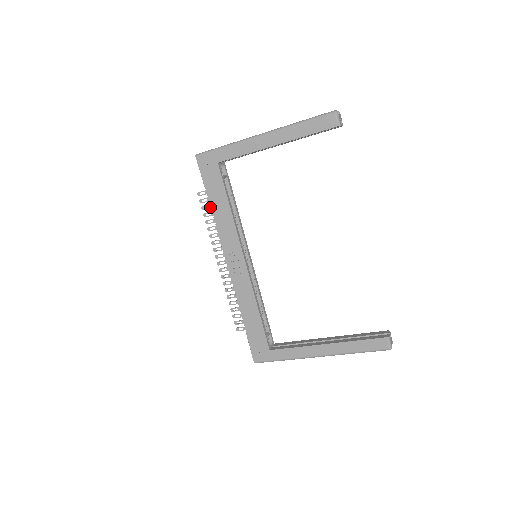
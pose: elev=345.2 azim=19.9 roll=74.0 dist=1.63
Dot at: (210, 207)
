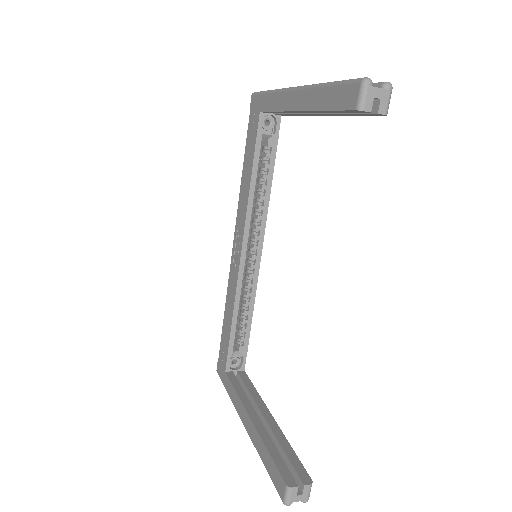
Dot at: occluded
